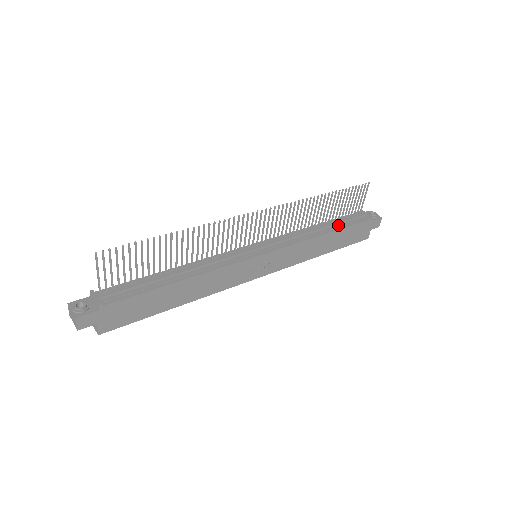
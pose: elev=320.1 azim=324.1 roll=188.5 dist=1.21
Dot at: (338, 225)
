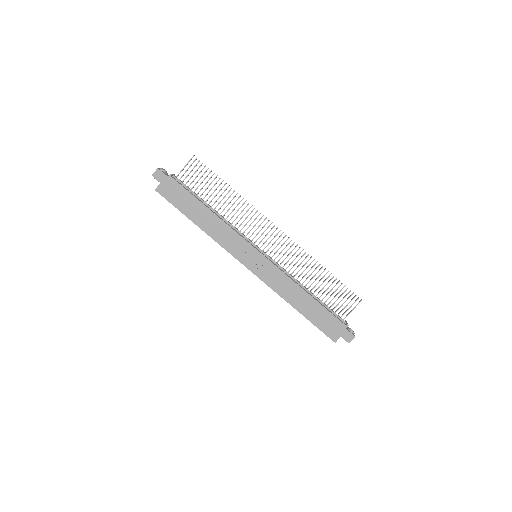
Dot at: (320, 302)
